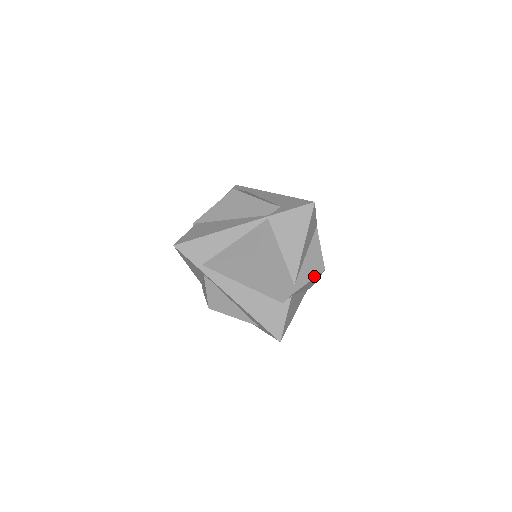
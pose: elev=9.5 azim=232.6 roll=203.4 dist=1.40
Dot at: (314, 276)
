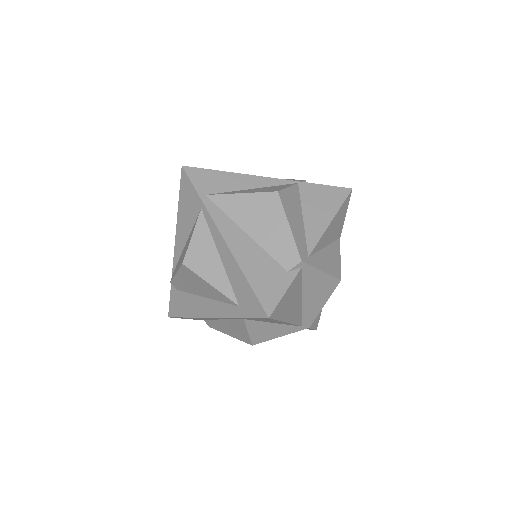
Dot at: (329, 273)
